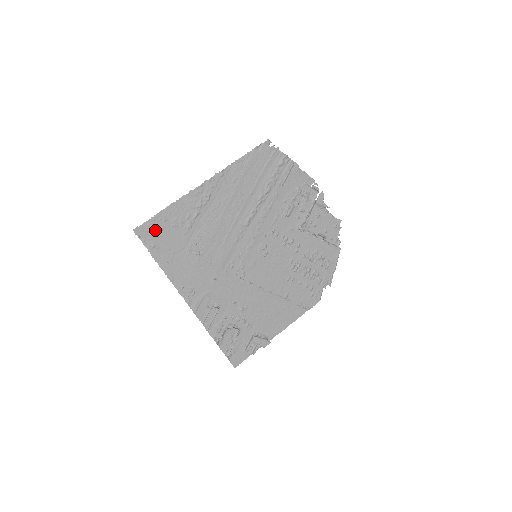
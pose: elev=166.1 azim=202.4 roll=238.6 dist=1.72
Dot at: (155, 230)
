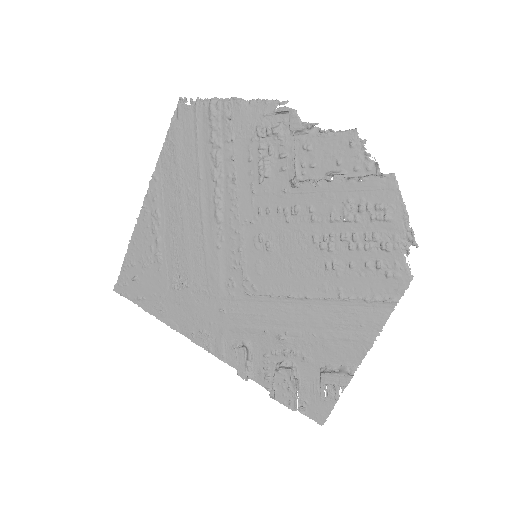
Dot at: (131, 280)
